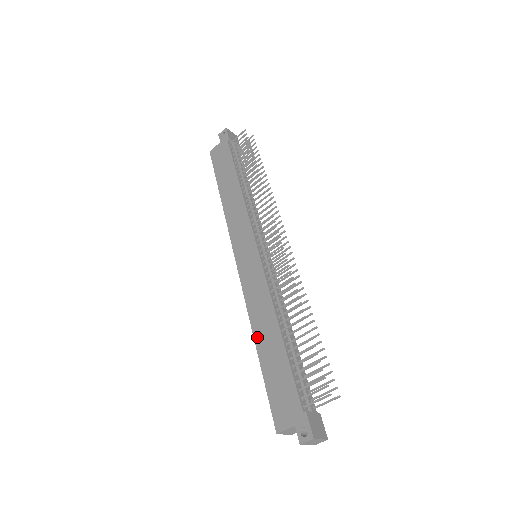
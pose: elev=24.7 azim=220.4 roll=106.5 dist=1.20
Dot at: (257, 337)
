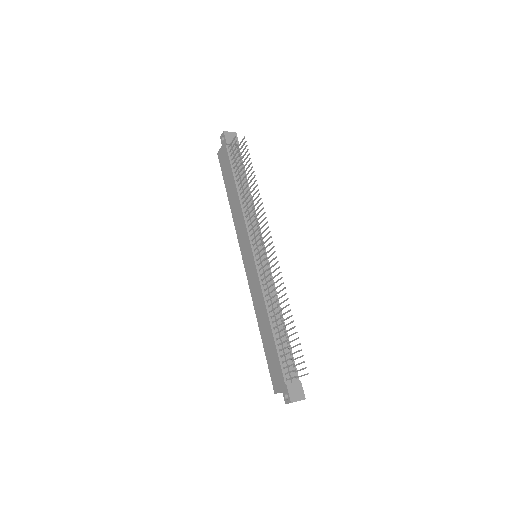
Dot at: (259, 325)
